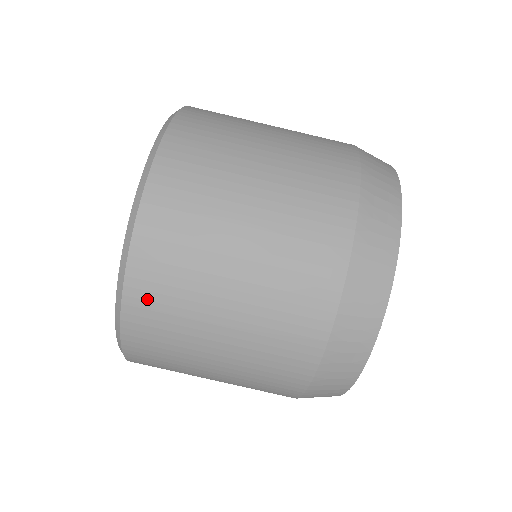
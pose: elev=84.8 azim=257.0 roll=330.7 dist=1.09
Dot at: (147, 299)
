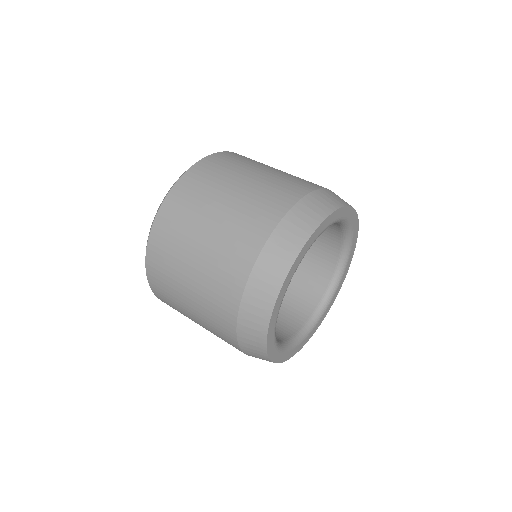
Dot at: (194, 178)
